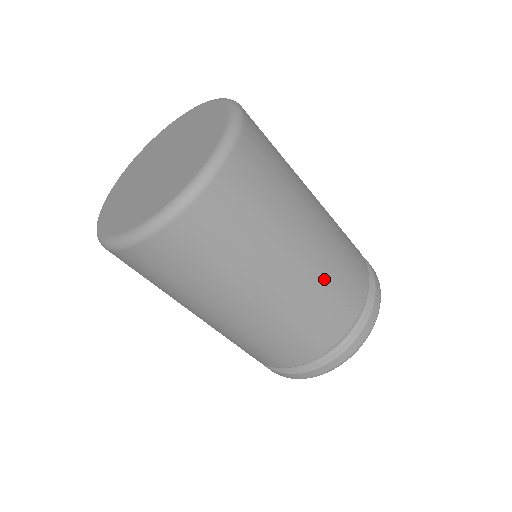
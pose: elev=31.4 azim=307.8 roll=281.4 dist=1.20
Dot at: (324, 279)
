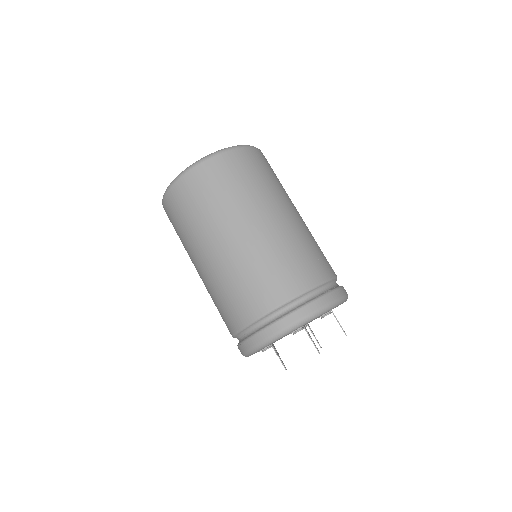
Dot at: (303, 236)
